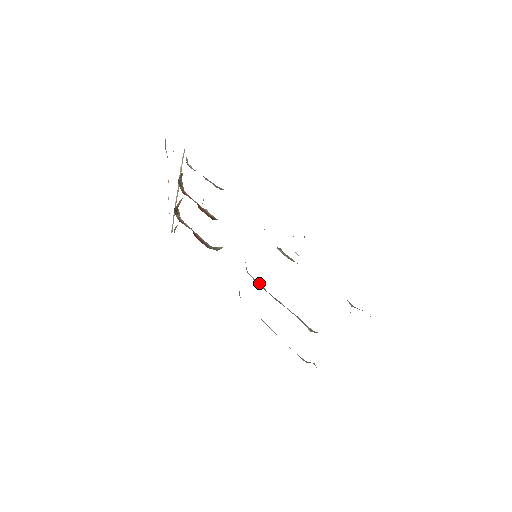
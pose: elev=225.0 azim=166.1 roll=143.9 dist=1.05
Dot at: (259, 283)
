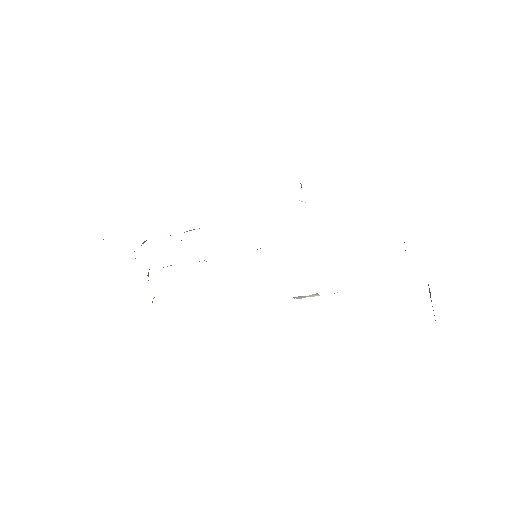
Dot at: occluded
